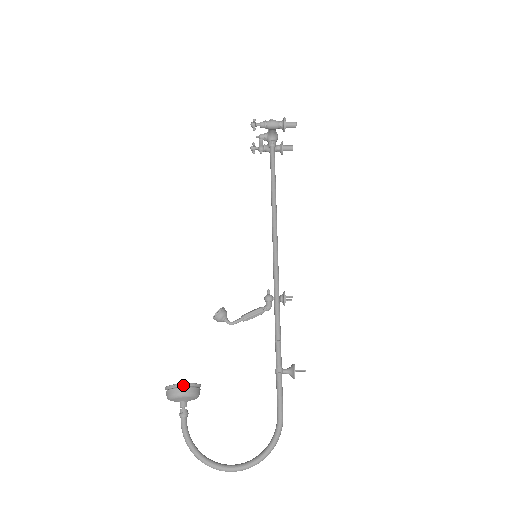
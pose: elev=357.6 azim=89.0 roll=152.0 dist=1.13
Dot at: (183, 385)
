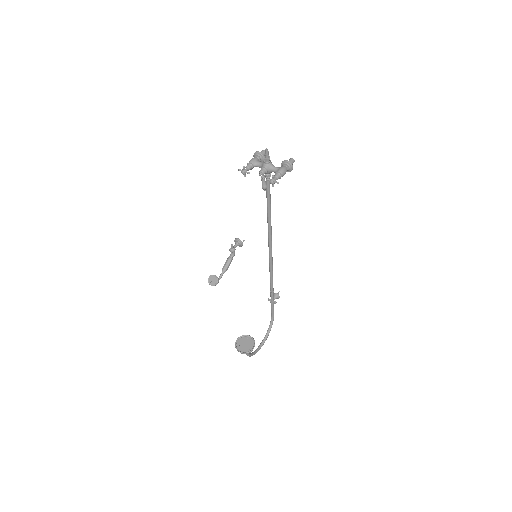
Dot at: (253, 347)
